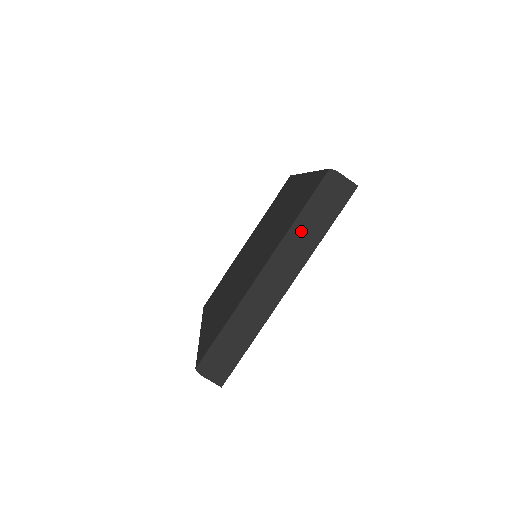
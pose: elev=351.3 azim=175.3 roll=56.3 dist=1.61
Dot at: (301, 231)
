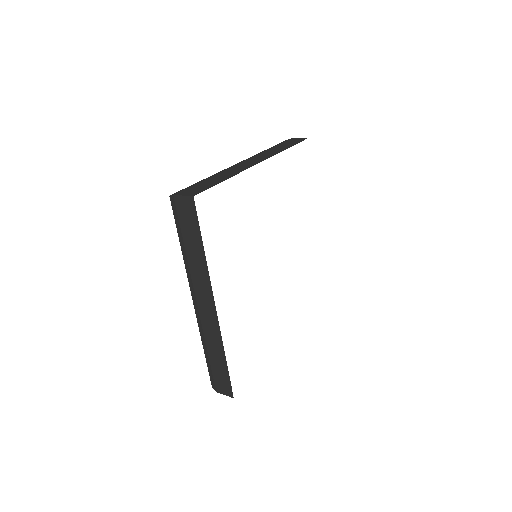
Dot at: (189, 259)
